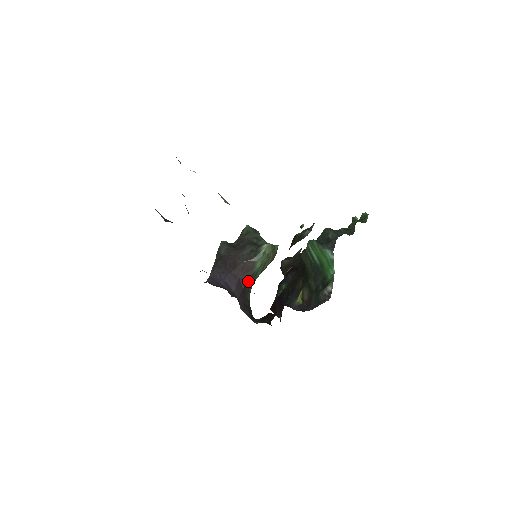
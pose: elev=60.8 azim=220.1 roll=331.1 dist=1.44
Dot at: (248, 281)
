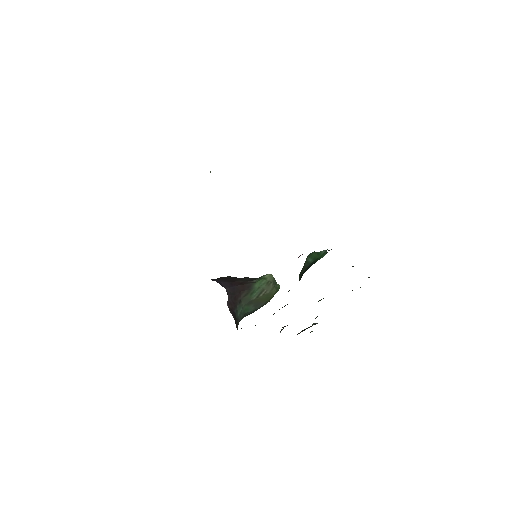
Dot at: (243, 293)
